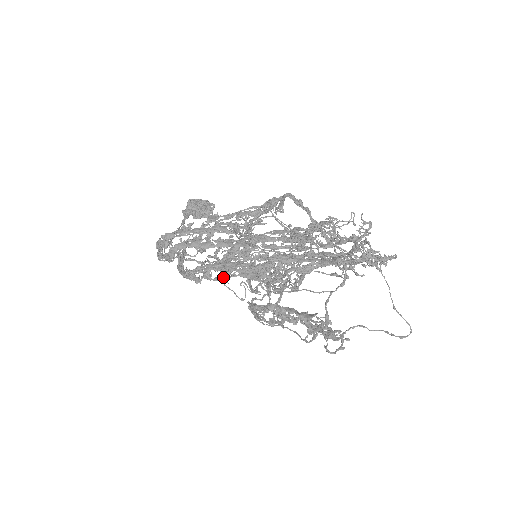
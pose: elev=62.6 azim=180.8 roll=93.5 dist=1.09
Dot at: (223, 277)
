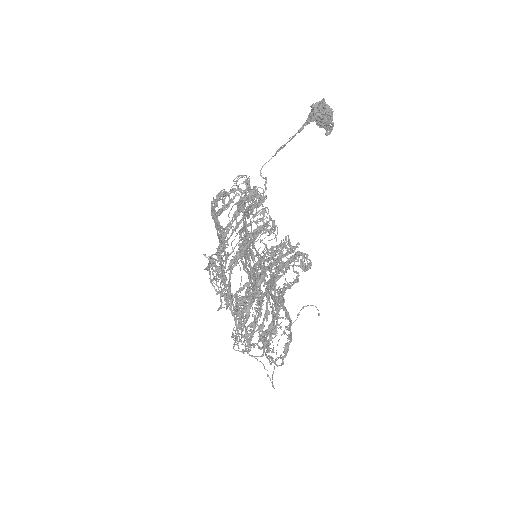
Dot at: occluded
